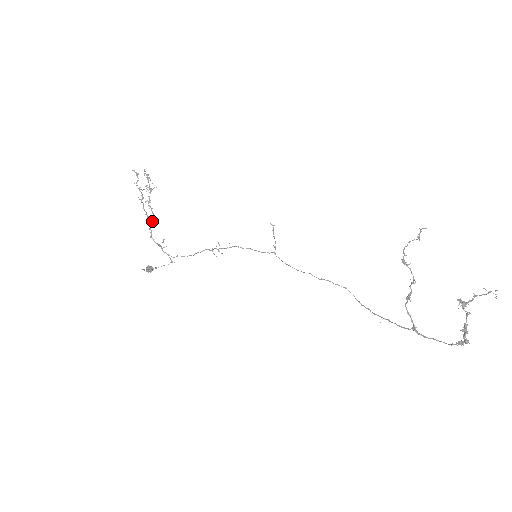
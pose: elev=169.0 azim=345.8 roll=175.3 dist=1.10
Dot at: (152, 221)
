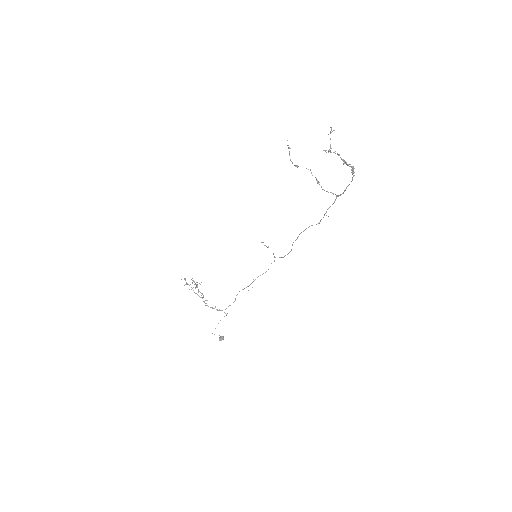
Dot at: (203, 297)
